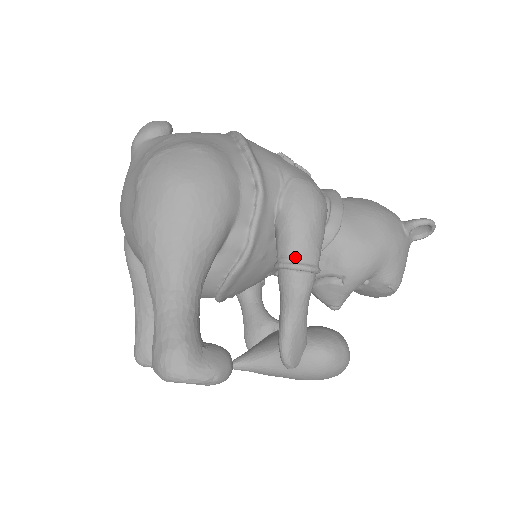
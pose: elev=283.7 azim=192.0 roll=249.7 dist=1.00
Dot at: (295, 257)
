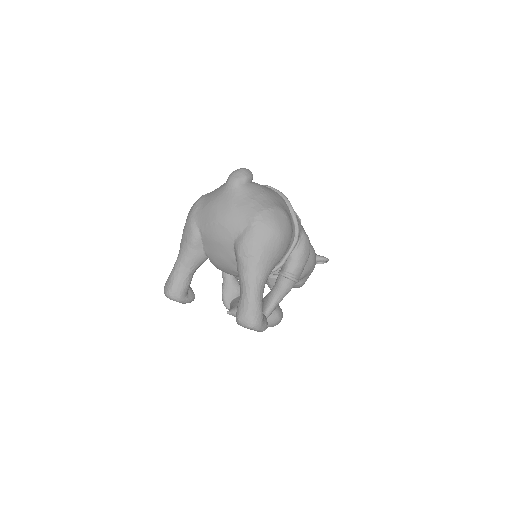
Dot at: (295, 275)
